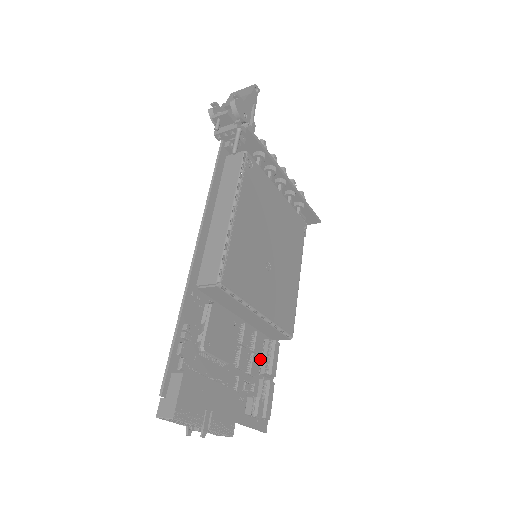
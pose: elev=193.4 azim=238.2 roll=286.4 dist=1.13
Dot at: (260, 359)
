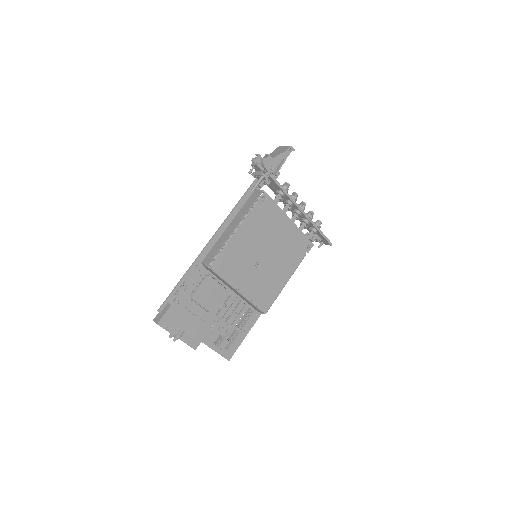
Dot at: occluded
